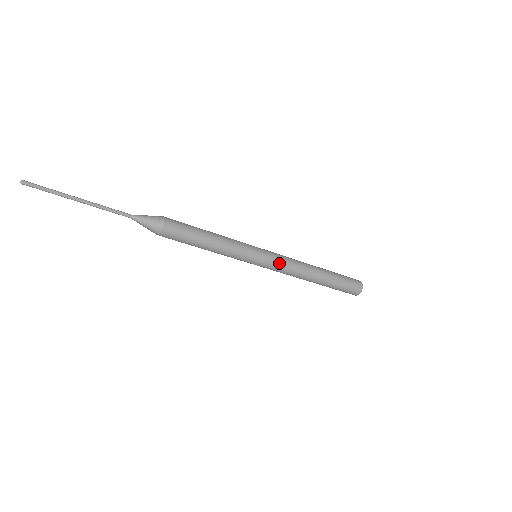
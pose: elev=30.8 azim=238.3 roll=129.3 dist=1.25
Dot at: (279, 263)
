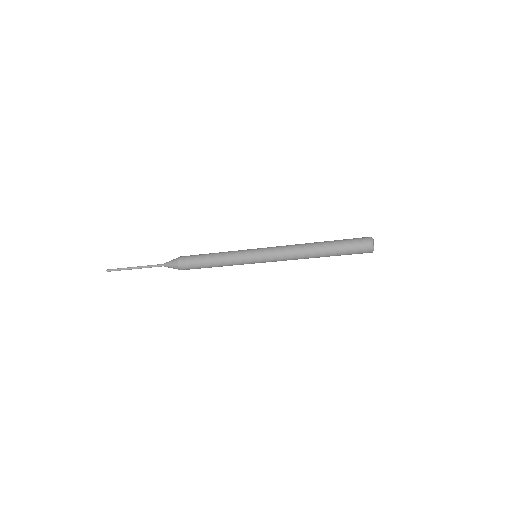
Dot at: (272, 256)
